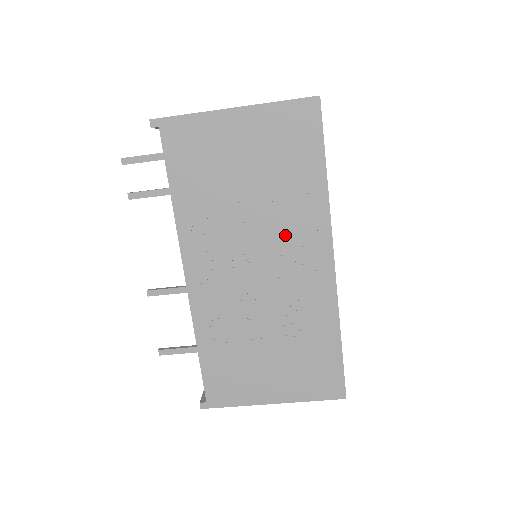
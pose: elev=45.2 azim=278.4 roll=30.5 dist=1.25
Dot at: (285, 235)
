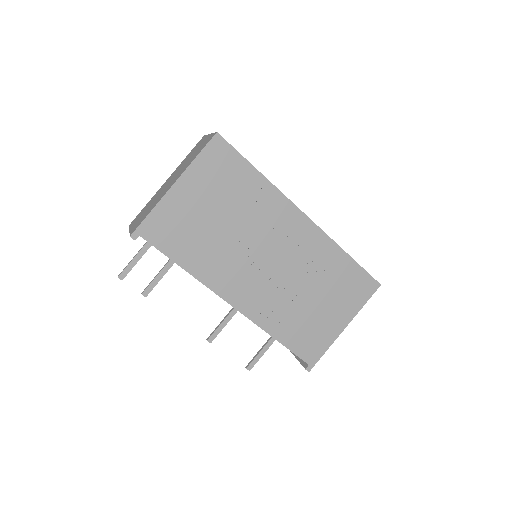
Dot at: (267, 228)
